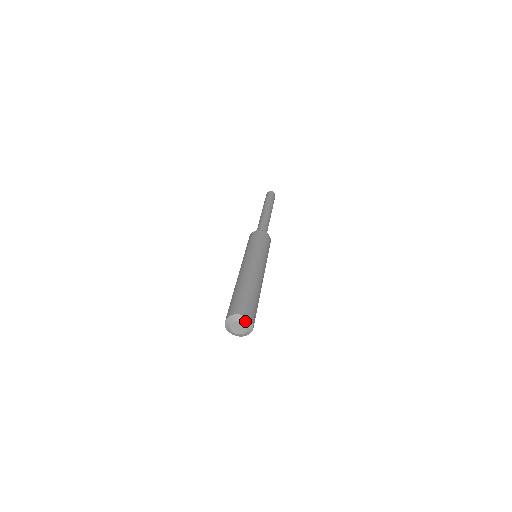
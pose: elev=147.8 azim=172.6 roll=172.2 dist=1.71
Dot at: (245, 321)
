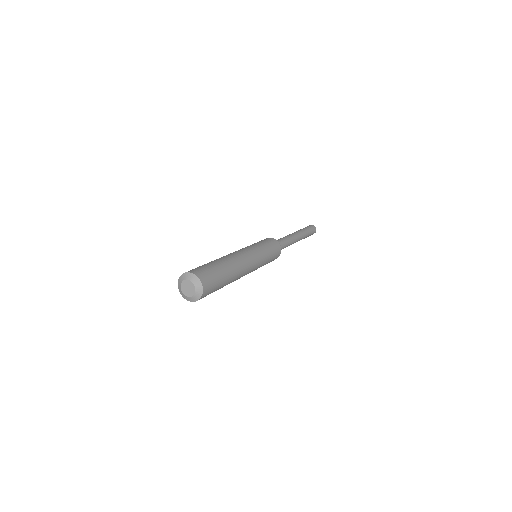
Dot at: (198, 288)
